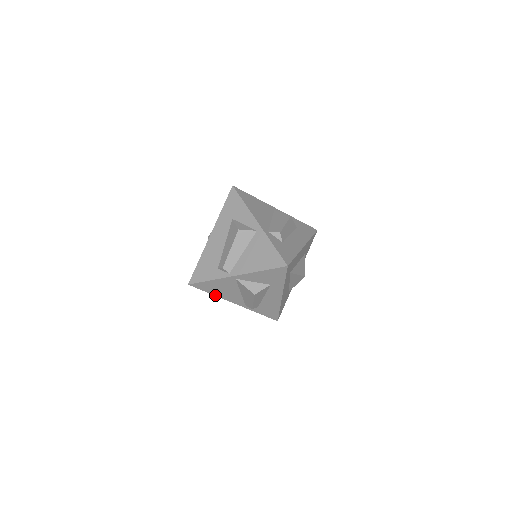
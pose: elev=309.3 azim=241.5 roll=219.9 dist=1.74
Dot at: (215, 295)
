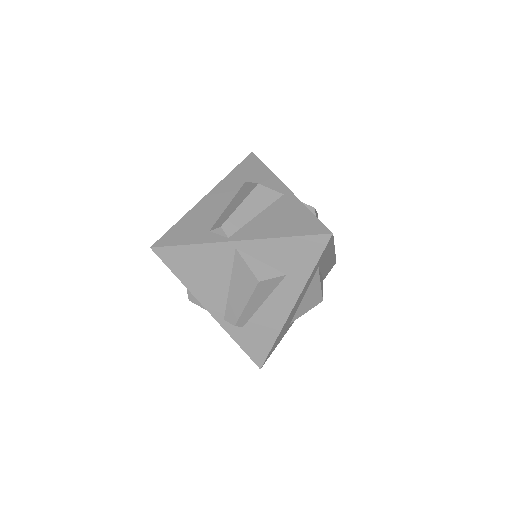
Dot at: (184, 284)
